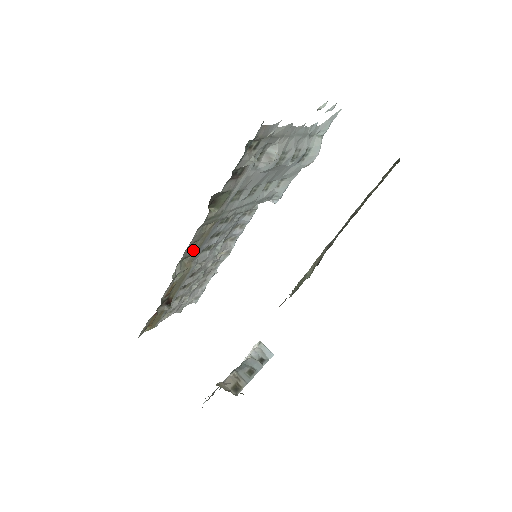
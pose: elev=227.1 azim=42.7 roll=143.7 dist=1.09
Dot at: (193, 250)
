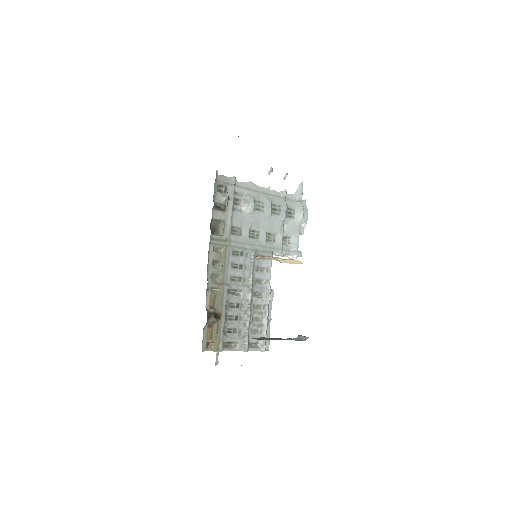
Dot at: (219, 270)
